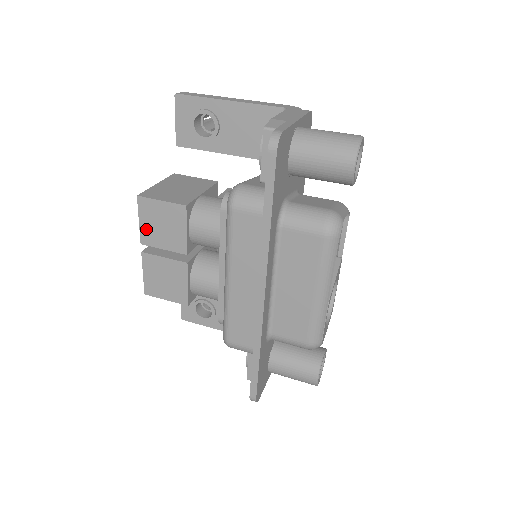
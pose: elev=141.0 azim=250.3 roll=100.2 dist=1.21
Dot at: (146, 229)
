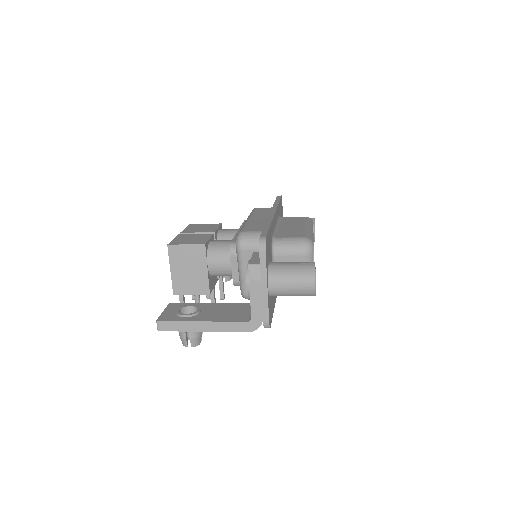
Dot at: (188, 230)
